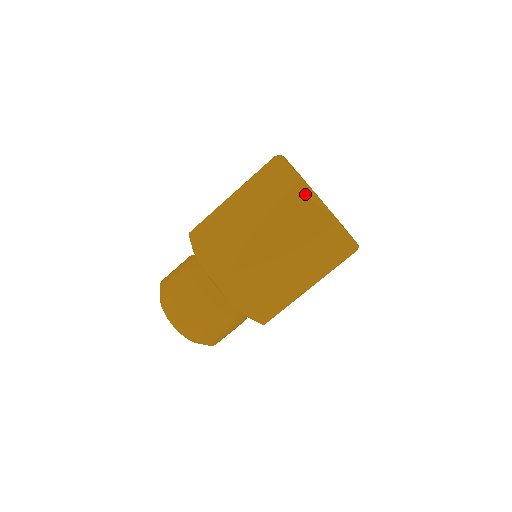
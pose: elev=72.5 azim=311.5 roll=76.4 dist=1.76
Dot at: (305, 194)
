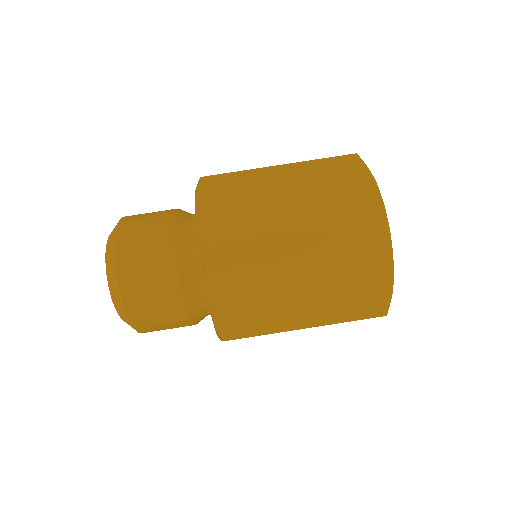
Dot at: occluded
